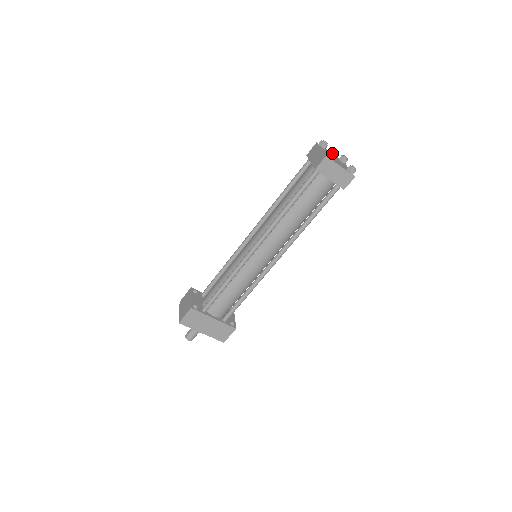
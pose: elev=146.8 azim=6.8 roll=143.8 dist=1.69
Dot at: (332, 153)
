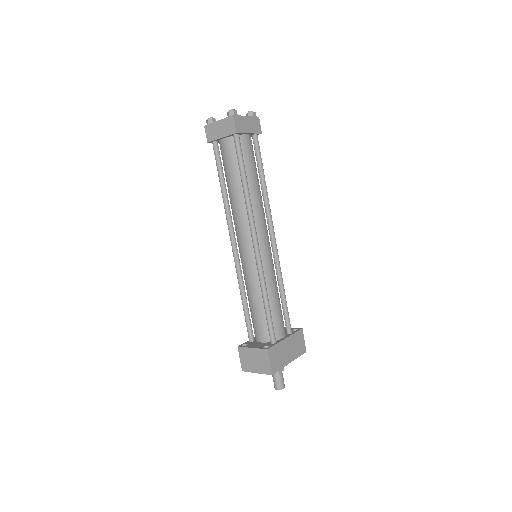
Dot at: (233, 111)
